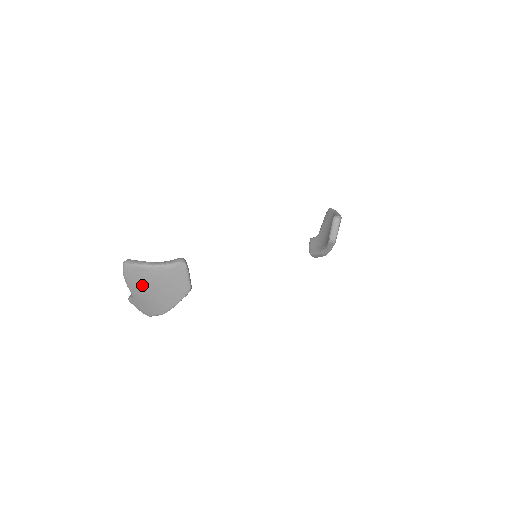
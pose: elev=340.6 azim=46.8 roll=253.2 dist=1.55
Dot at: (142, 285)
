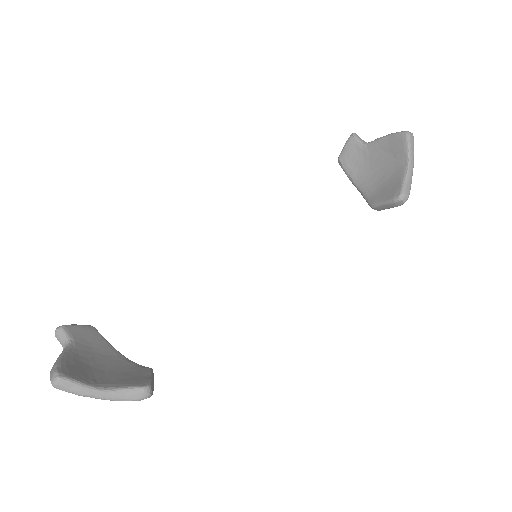
Dot at: occluded
